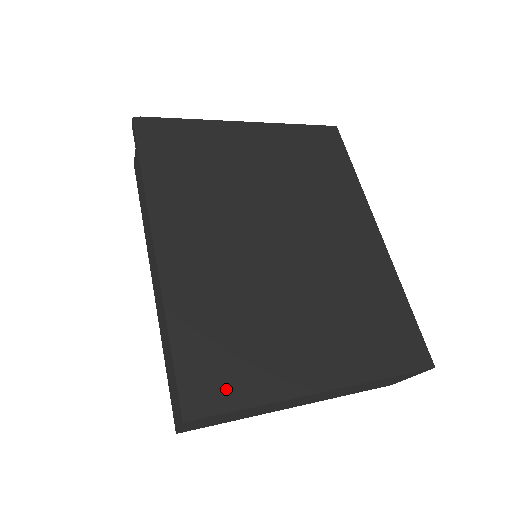
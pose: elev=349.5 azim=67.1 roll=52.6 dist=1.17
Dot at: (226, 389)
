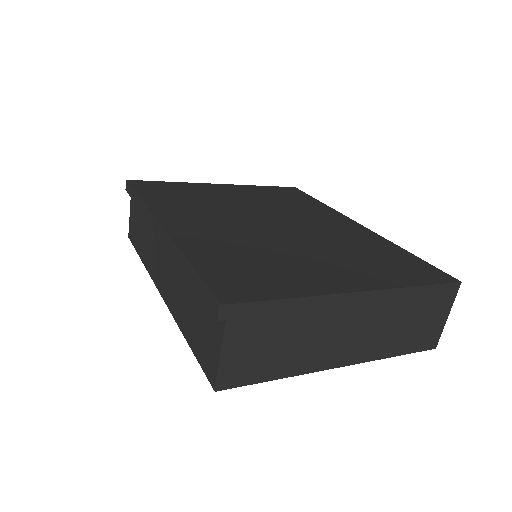
Dot at: (258, 288)
